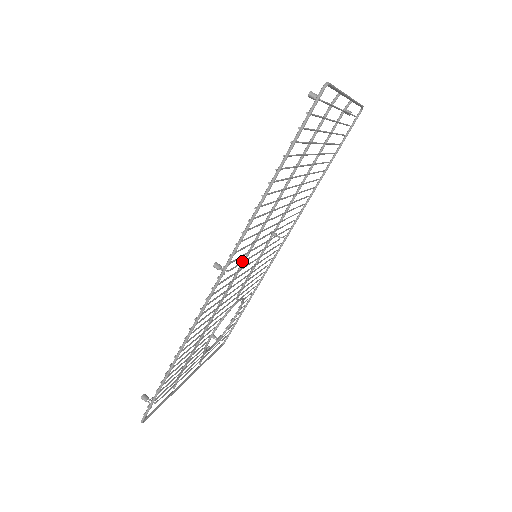
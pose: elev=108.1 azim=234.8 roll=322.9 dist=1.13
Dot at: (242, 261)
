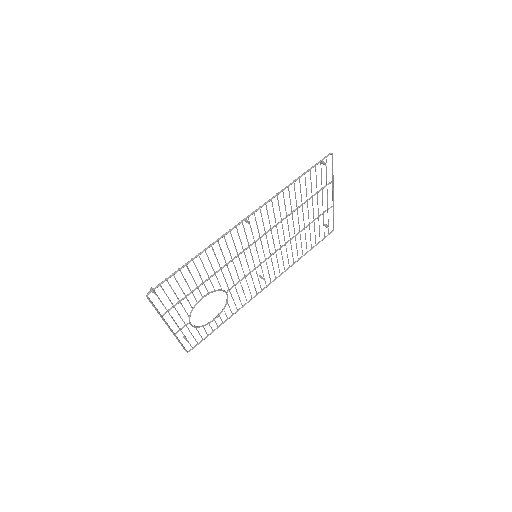
Dot at: (252, 243)
